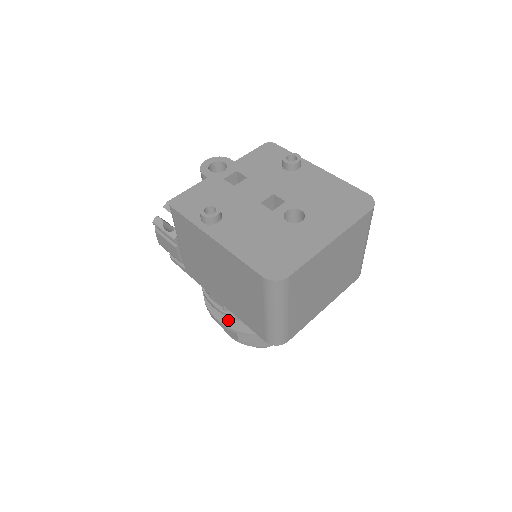
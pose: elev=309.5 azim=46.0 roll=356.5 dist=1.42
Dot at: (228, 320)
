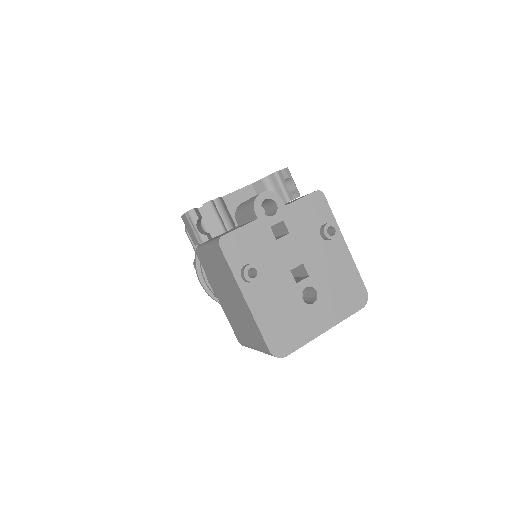
Dot at: occluded
